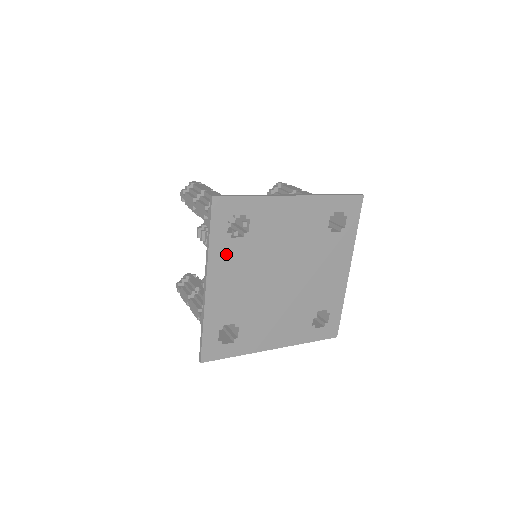
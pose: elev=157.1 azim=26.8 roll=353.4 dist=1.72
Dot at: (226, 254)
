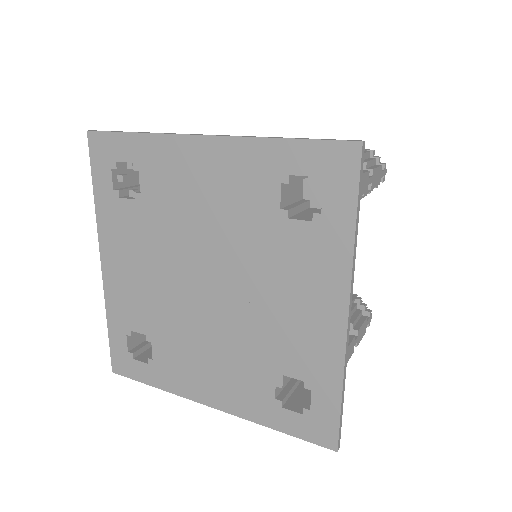
Dot at: (117, 222)
